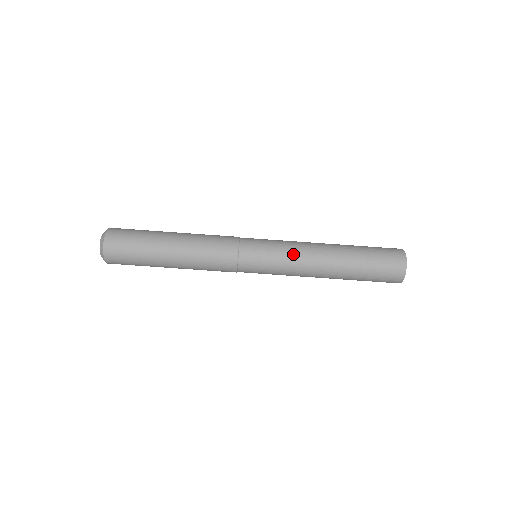
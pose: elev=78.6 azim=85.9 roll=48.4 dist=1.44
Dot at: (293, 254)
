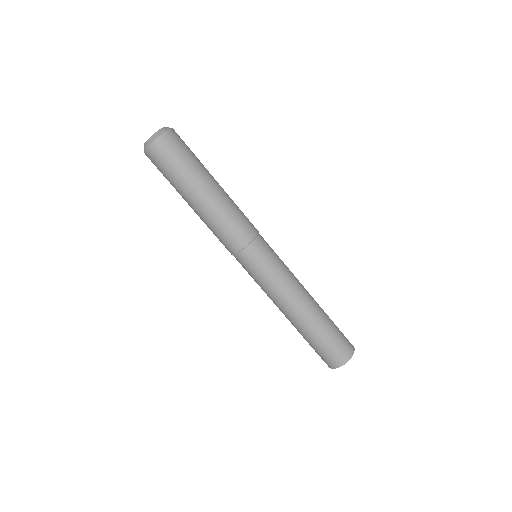
Dot at: (283, 283)
